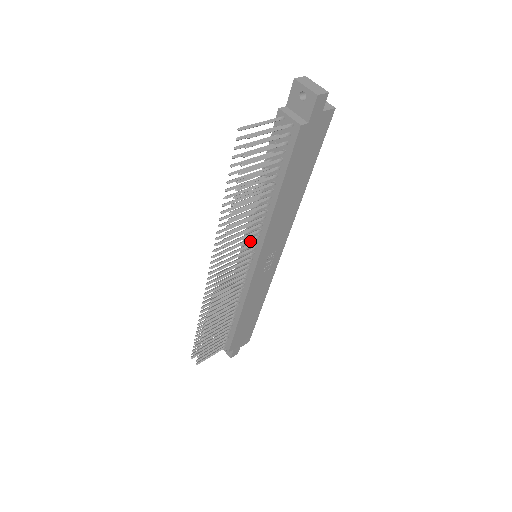
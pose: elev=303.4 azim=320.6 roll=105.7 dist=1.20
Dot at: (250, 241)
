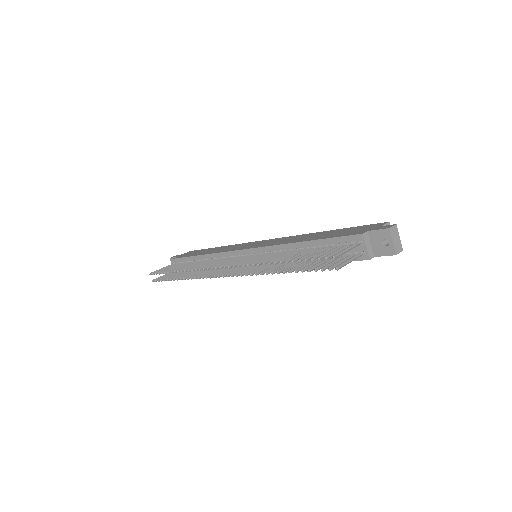
Dot at: occluded
